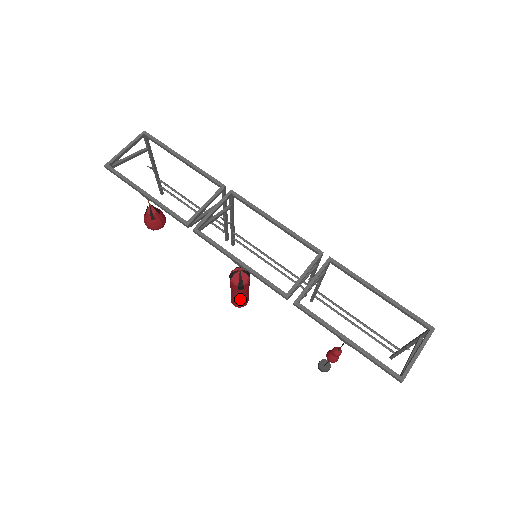
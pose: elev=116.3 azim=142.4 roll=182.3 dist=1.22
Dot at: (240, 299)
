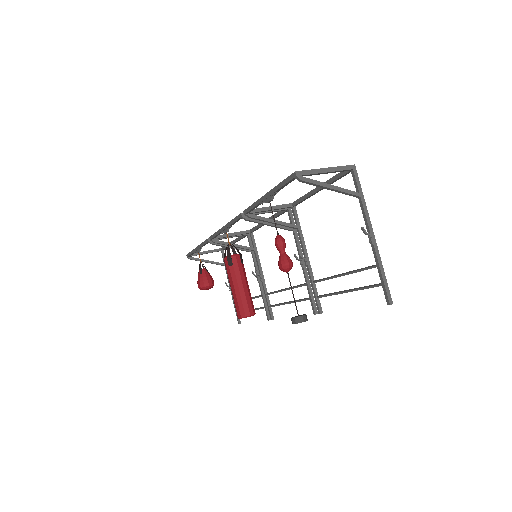
Dot at: (237, 293)
